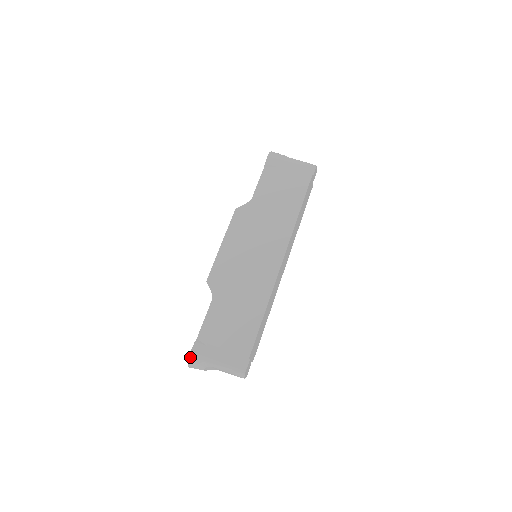
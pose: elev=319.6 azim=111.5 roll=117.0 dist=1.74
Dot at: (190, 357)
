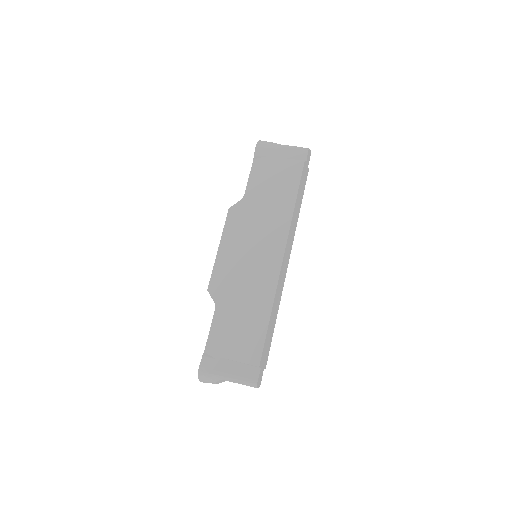
Dot at: (199, 372)
